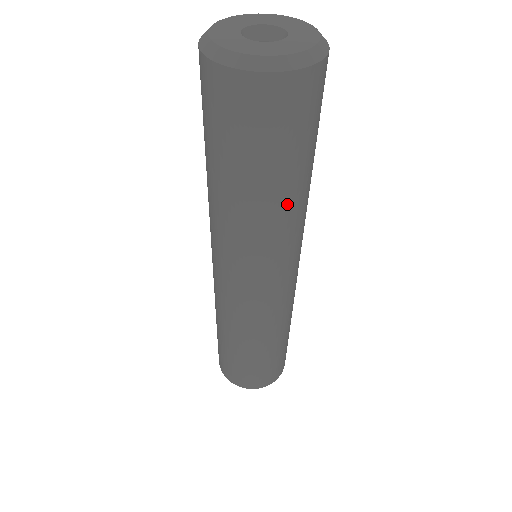
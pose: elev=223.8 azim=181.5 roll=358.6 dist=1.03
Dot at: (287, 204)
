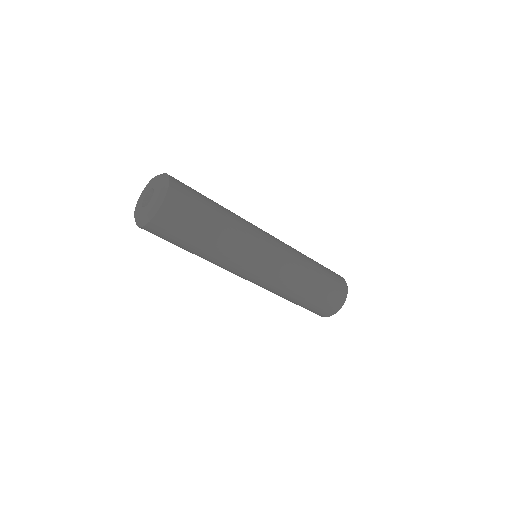
Dot at: (228, 219)
